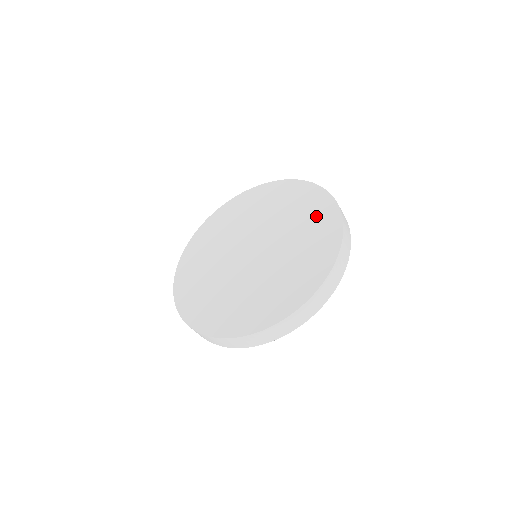
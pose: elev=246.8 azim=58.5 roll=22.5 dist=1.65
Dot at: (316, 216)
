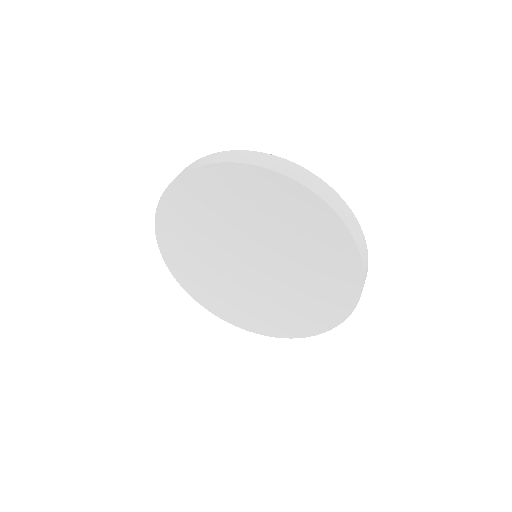
Dot at: (331, 258)
